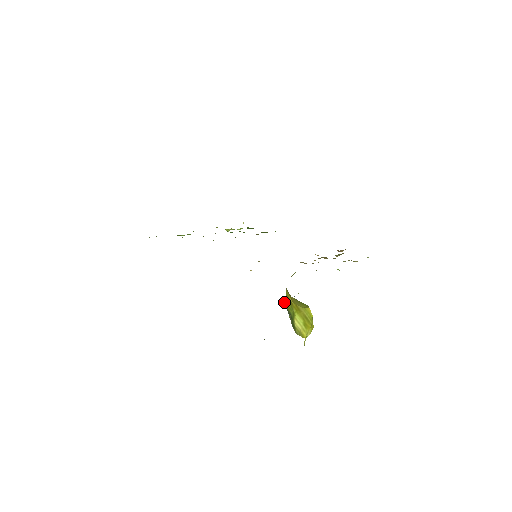
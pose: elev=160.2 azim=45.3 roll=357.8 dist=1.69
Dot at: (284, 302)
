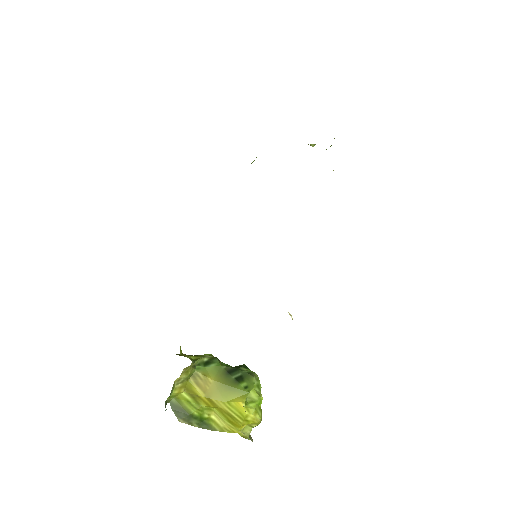
Dot at: (178, 398)
